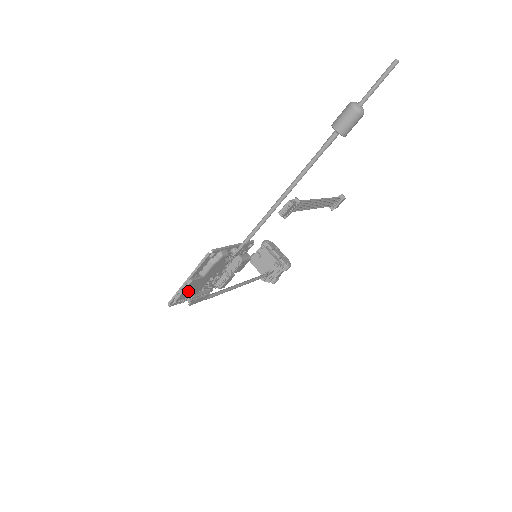
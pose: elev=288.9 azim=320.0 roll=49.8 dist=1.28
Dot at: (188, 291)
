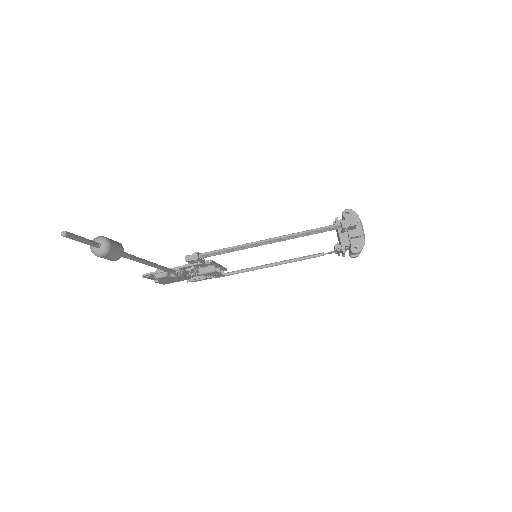
Dot at: (168, 282)
